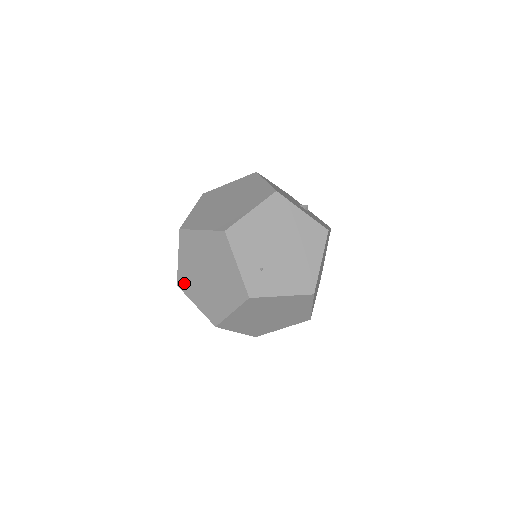
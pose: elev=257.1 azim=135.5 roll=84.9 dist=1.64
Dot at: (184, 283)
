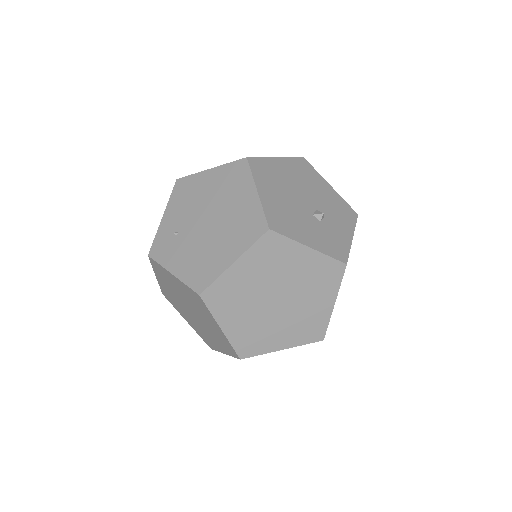
Dot at: occluded
